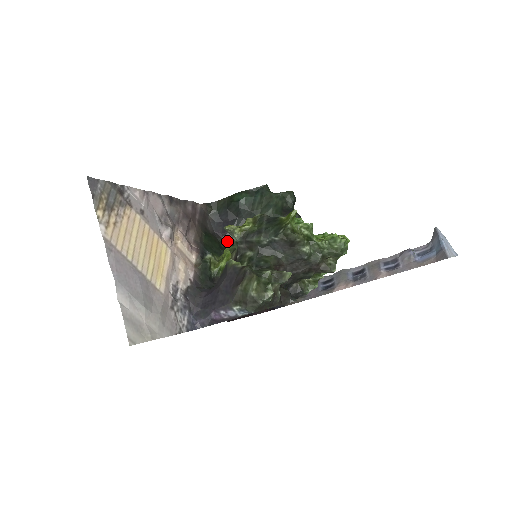
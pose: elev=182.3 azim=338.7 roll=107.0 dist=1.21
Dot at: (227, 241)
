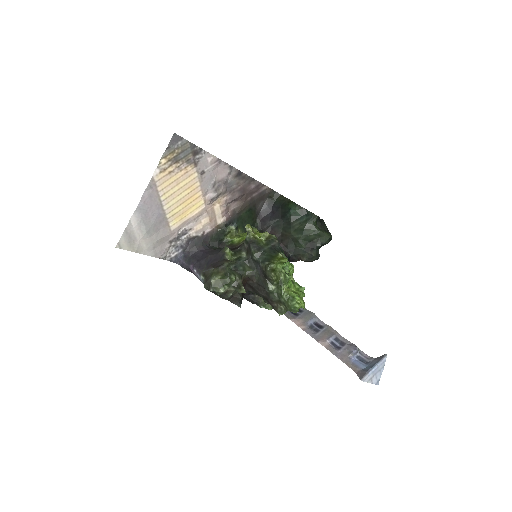
Dot at: (261, 225)
